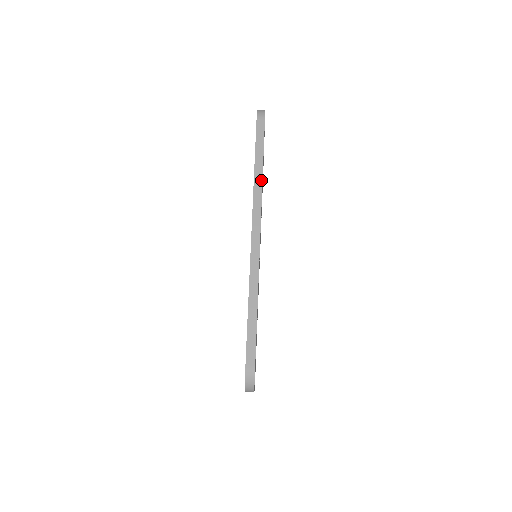
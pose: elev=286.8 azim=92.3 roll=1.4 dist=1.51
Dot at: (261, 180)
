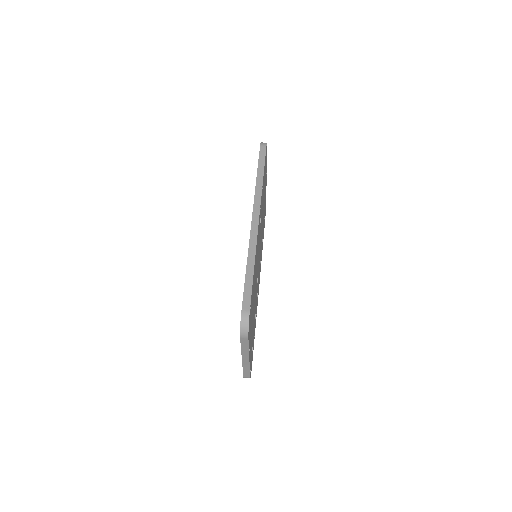
Dot at: (262, 183)
